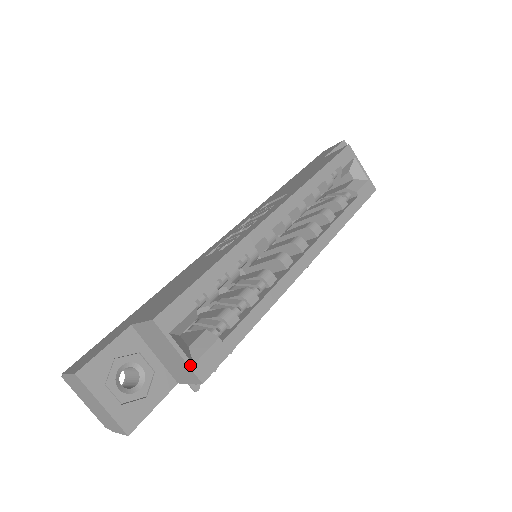
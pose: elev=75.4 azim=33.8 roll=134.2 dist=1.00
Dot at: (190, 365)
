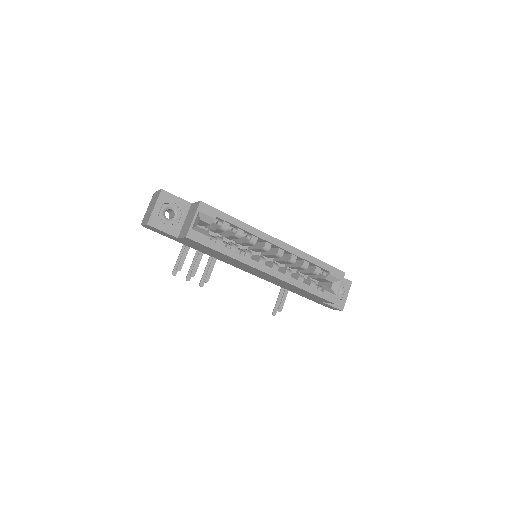
Dot at: (191, 227)
